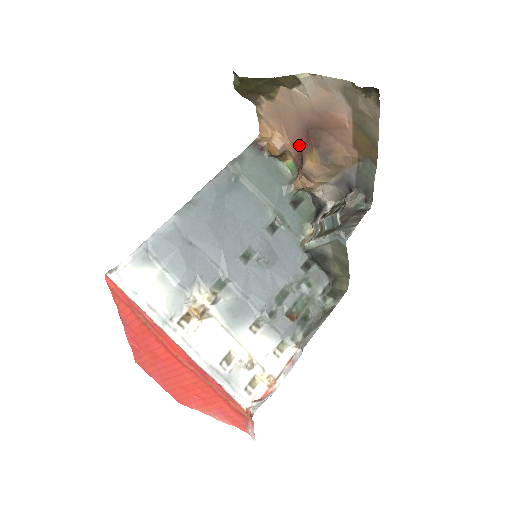
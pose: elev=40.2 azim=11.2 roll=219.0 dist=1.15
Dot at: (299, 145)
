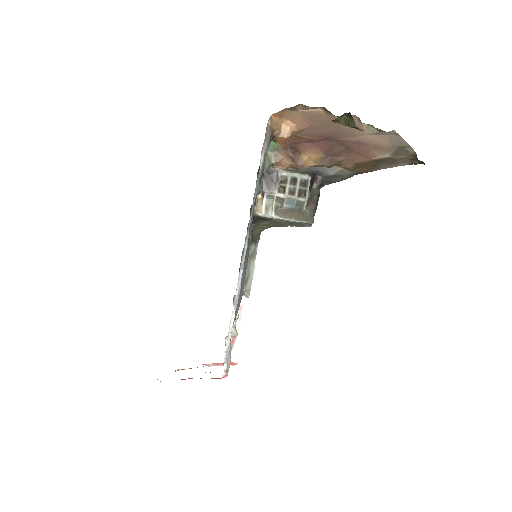
Dot at: (305, 140)
